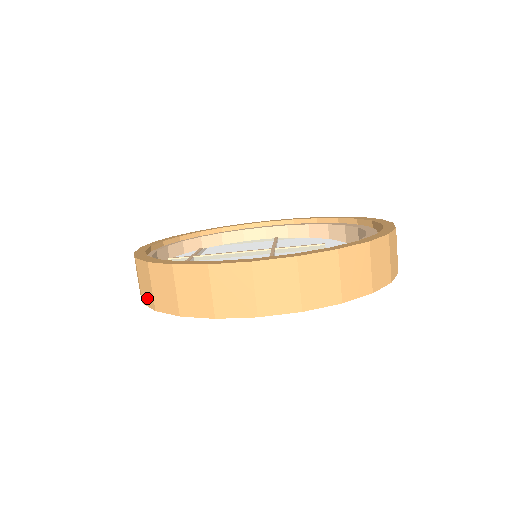
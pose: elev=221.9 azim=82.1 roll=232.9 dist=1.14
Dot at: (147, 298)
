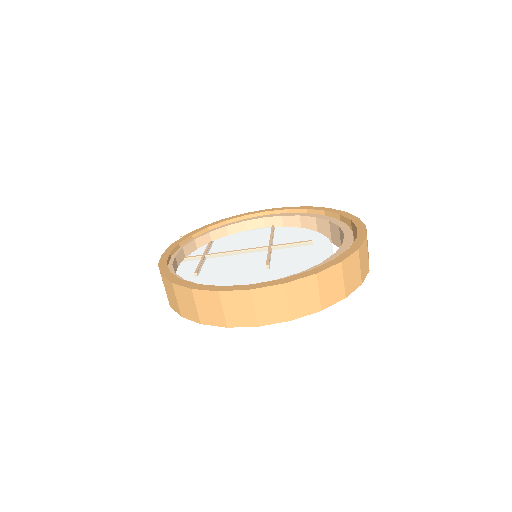
Dot at: (174, 305)
